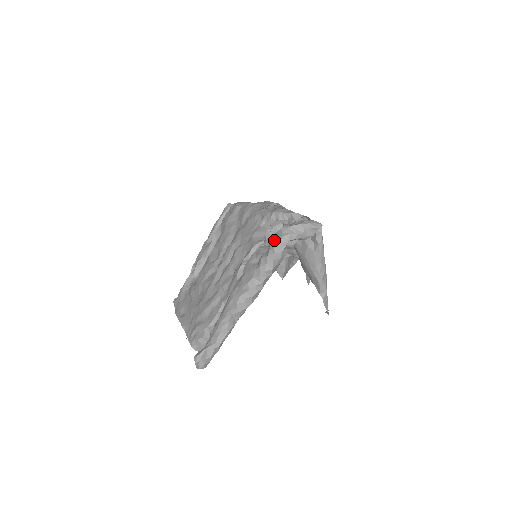
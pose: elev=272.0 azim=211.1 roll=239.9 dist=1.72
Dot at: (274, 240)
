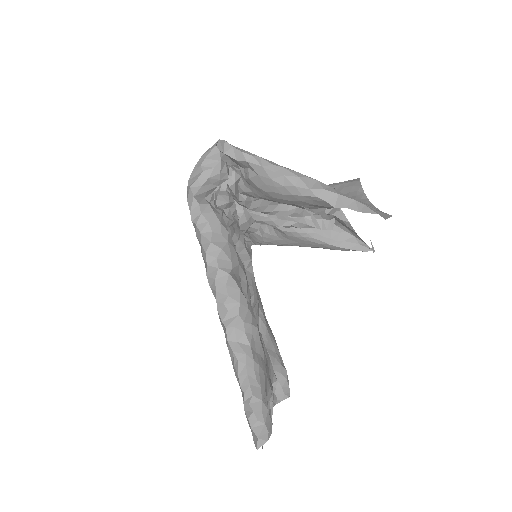
Dot at: occluded
